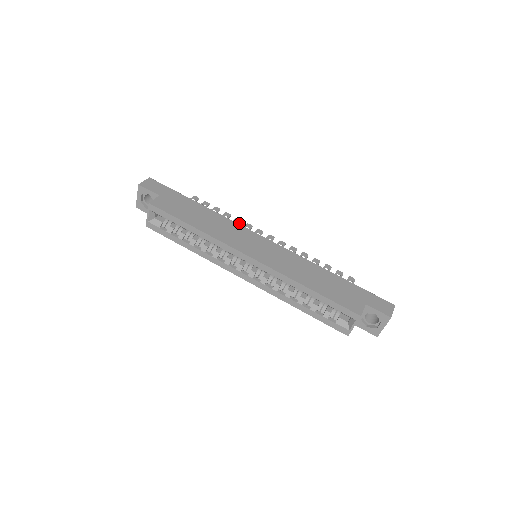
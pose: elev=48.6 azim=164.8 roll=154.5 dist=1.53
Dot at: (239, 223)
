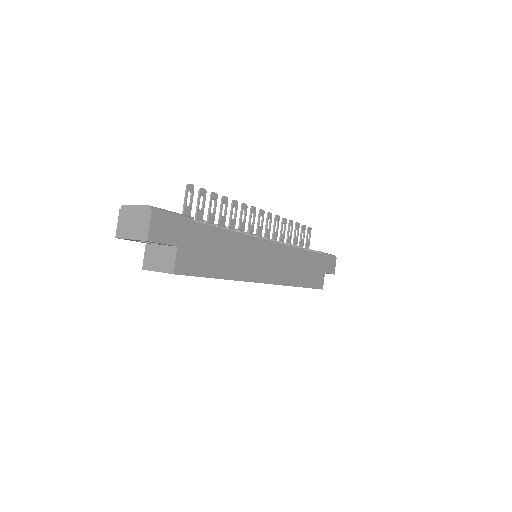
Dot at: (237, 209)
